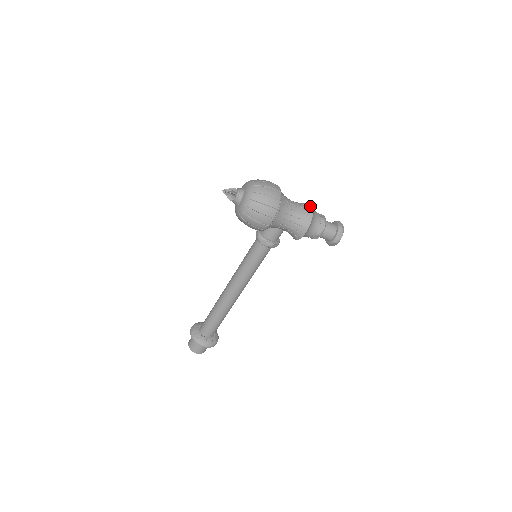
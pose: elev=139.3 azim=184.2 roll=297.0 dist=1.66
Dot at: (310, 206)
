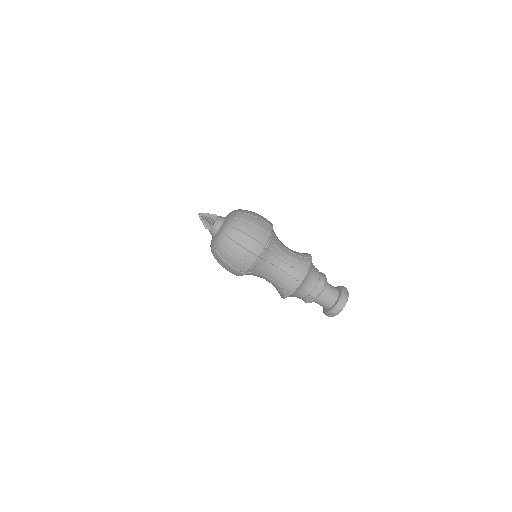
Dot at: (300, 277)
